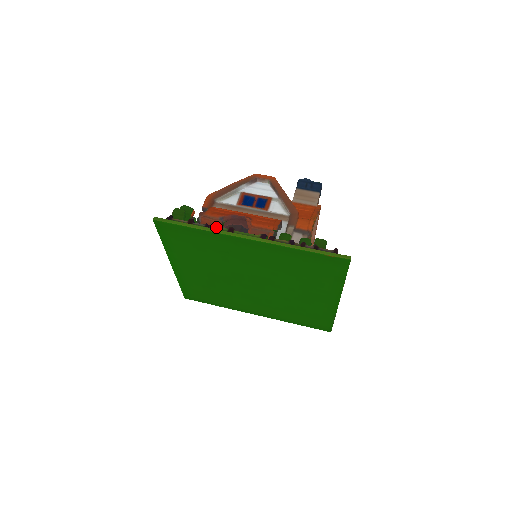
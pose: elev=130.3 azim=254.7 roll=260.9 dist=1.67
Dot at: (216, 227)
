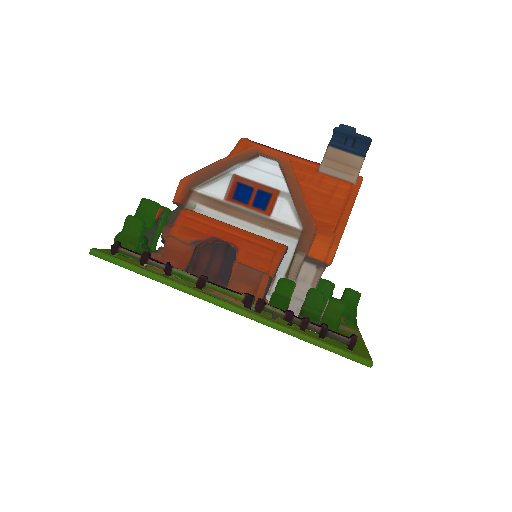
Dot at: (181, 272)
